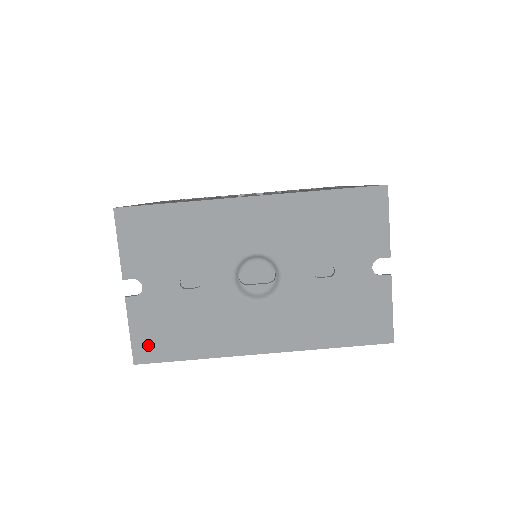
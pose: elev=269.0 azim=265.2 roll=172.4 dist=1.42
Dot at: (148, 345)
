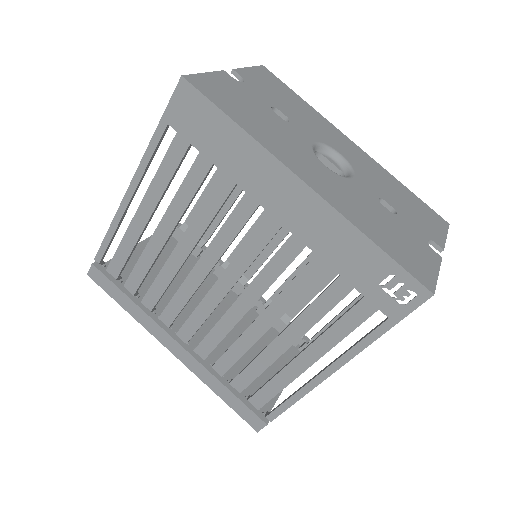
Dot at: (209, 87)
